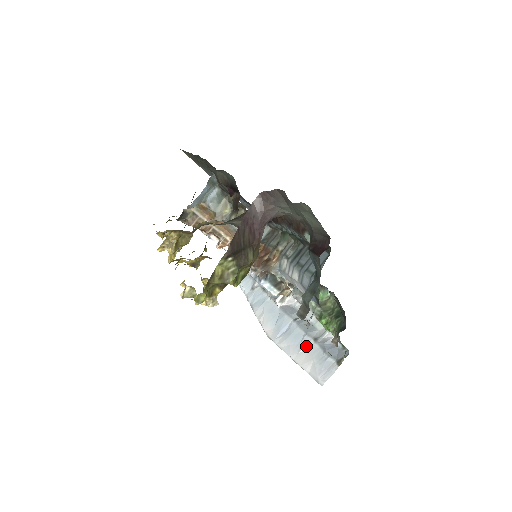
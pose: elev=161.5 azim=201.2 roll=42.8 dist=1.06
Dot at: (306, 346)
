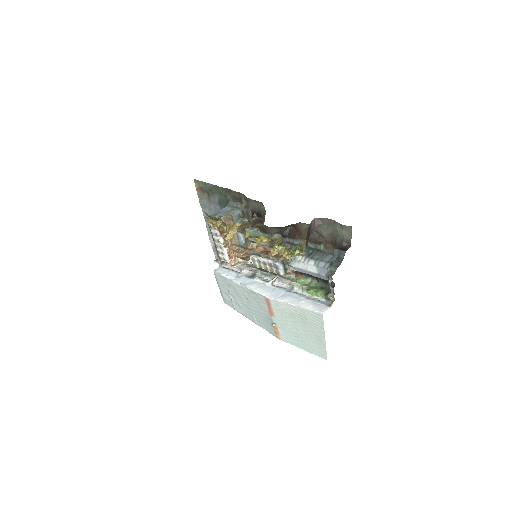
Dot at: (303, 300)
